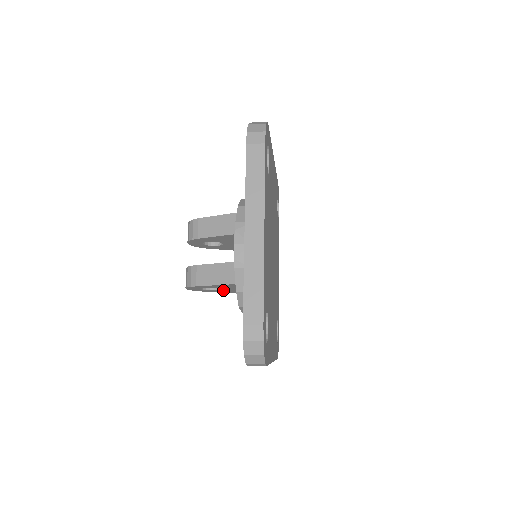
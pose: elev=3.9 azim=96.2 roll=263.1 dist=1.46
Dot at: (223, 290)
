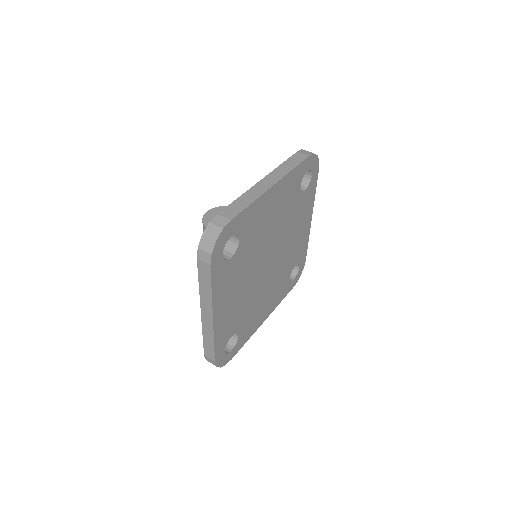
Dot at: occluded
